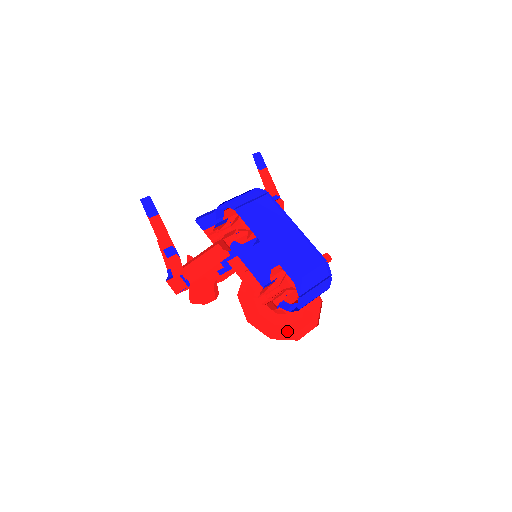
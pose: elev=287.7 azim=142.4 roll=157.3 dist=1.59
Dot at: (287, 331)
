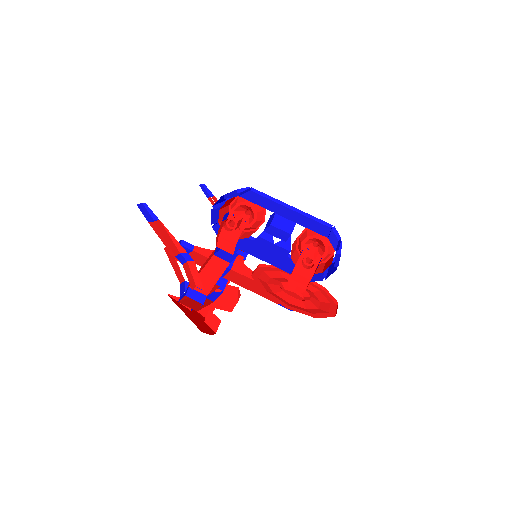
Dot at: (321, 312)
